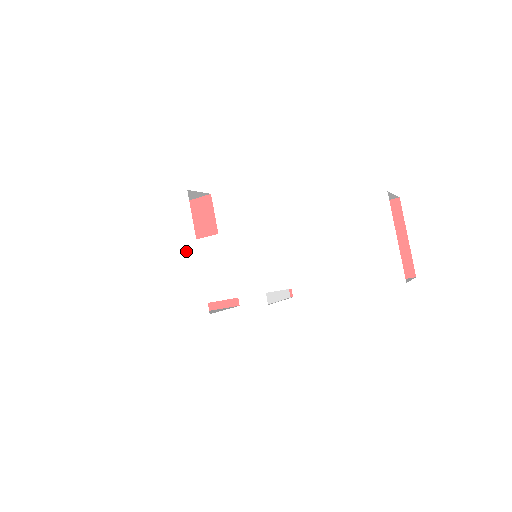
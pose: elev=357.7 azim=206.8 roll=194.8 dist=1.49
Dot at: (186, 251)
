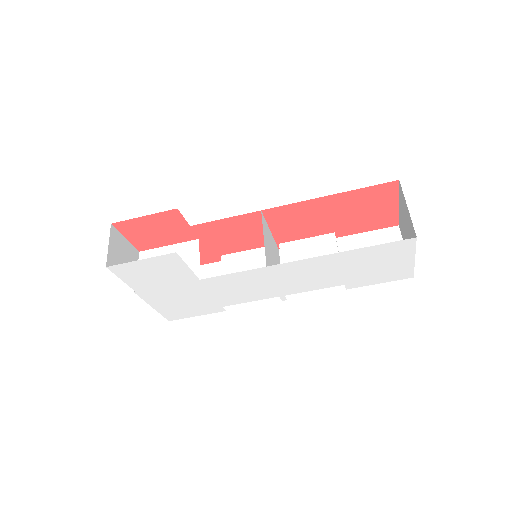
Dot at: (188, 287)
